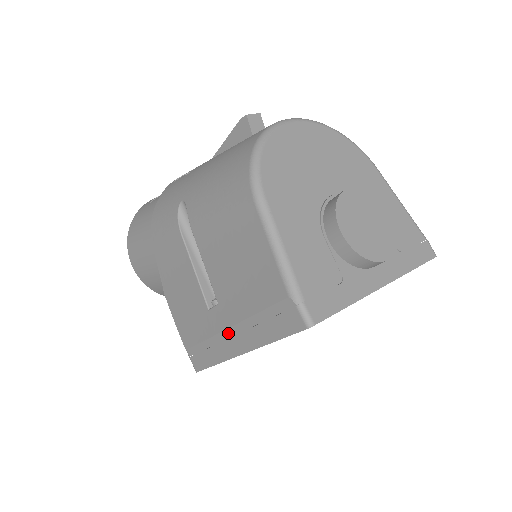
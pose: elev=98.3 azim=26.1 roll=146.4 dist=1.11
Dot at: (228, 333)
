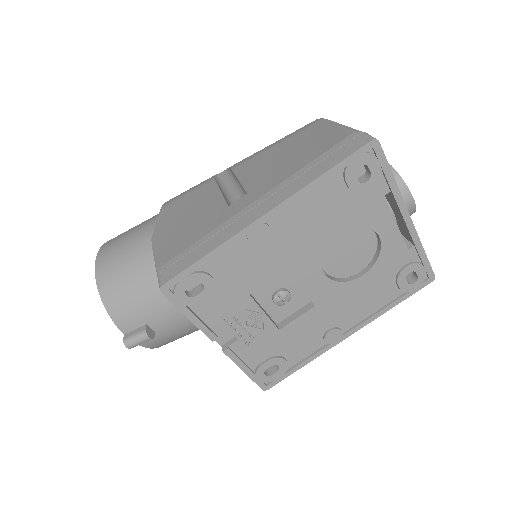
Dot at: (254, 204)
